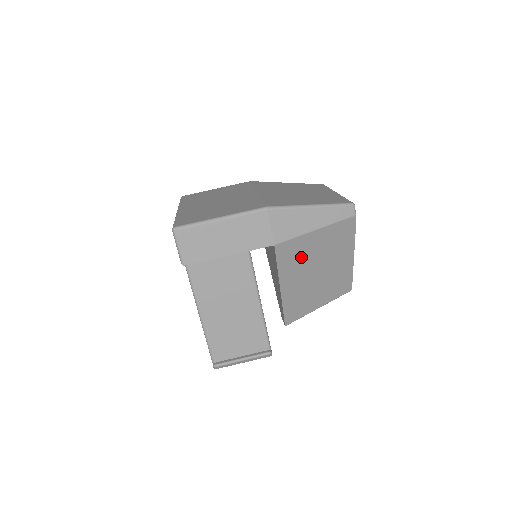
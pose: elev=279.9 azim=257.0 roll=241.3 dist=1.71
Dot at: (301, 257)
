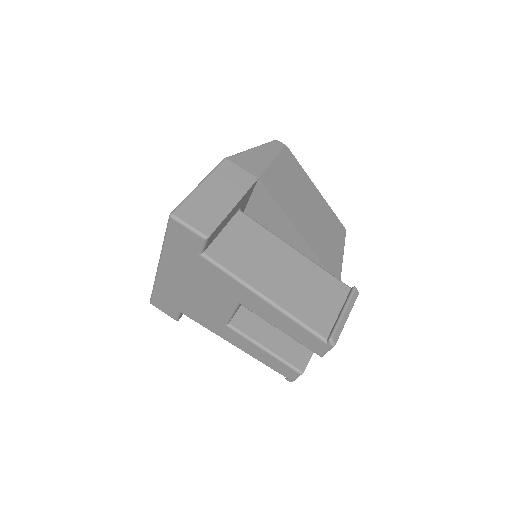
Dot at: (285, 192)
